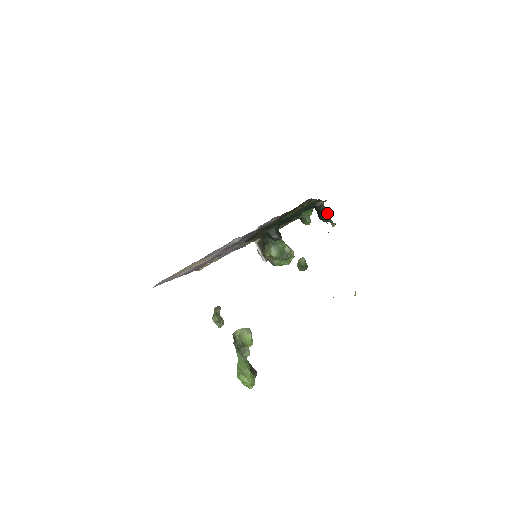
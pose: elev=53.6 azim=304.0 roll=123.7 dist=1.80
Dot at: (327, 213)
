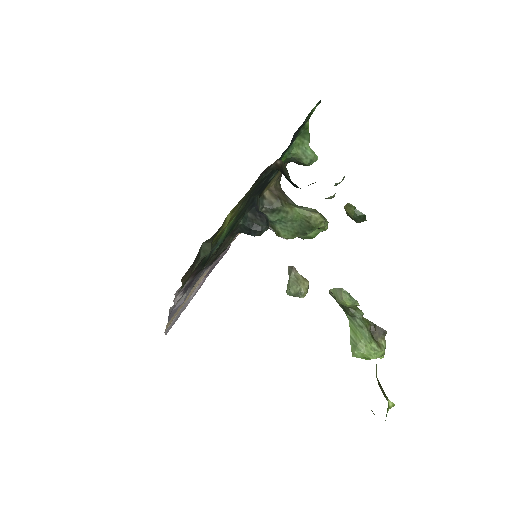
Dot at: occluded
